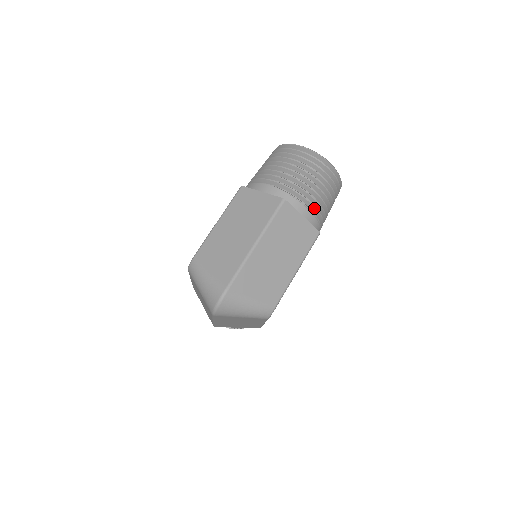
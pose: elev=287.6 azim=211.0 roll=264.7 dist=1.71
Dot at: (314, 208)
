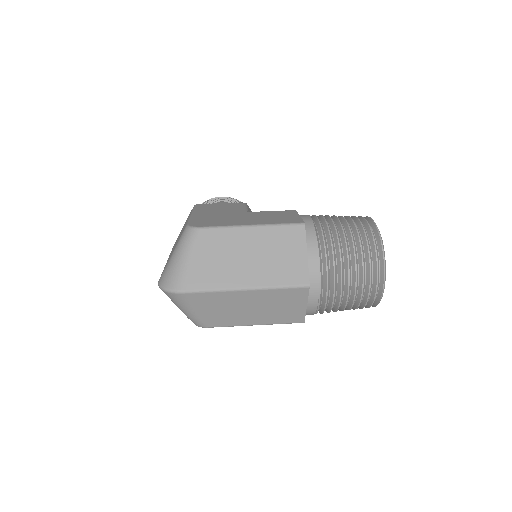
Dot at: (324, 307)
